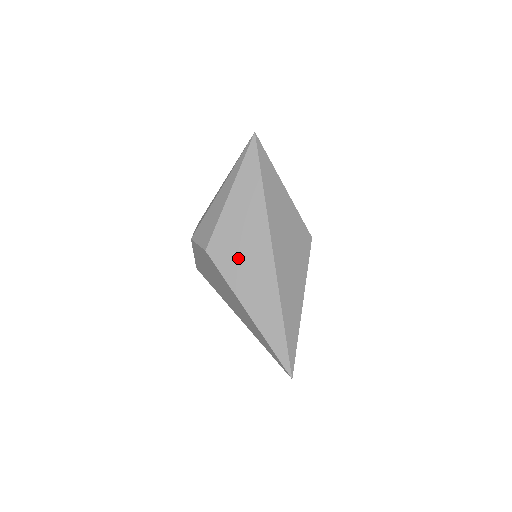
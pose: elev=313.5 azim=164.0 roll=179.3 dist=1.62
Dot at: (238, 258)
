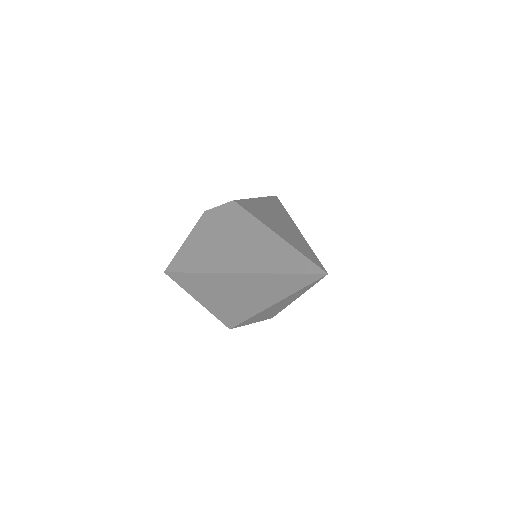
Dot at: (264, 214)
